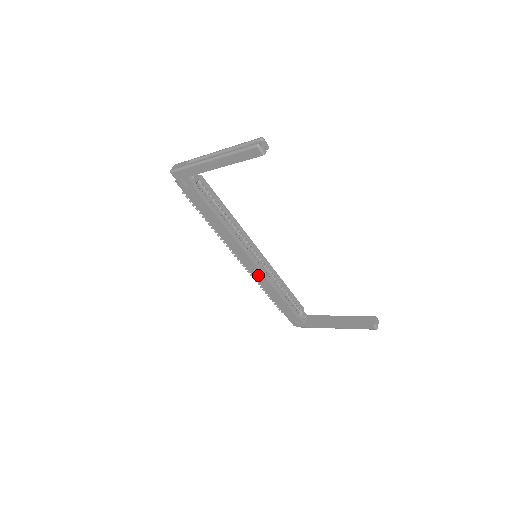
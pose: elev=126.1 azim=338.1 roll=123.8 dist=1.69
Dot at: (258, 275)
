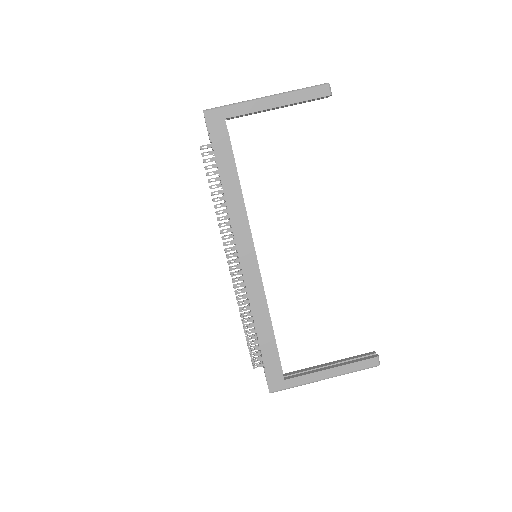
Dot at: (254, 283)
